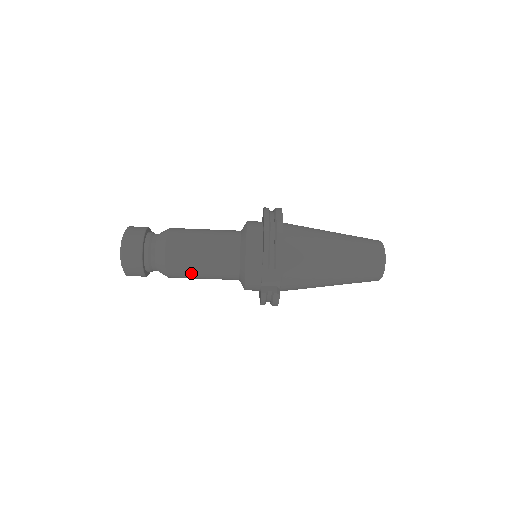
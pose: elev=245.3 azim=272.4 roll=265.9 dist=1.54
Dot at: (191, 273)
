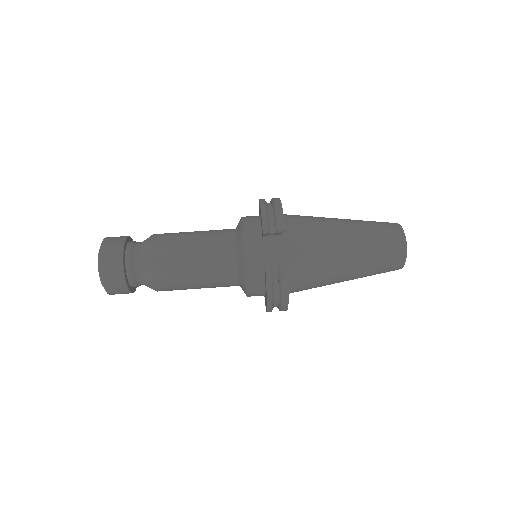
Dot at: (180, 270)
